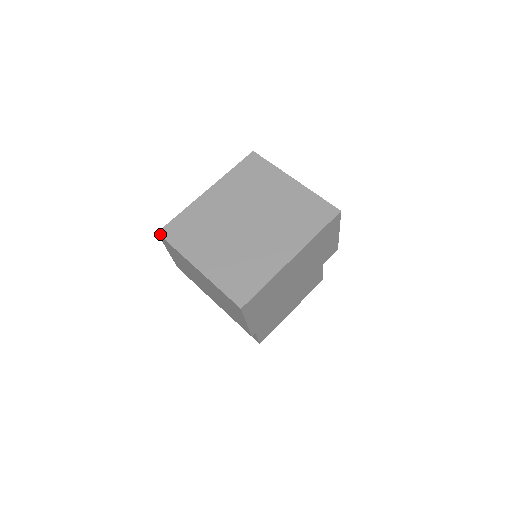
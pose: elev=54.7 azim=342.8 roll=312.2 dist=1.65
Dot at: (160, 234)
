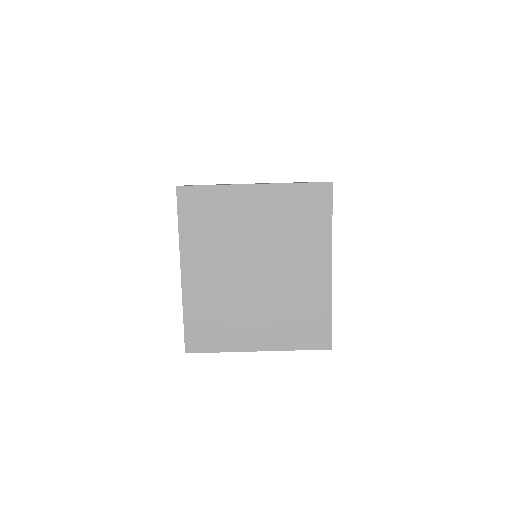
Dot at: (190, 352)
